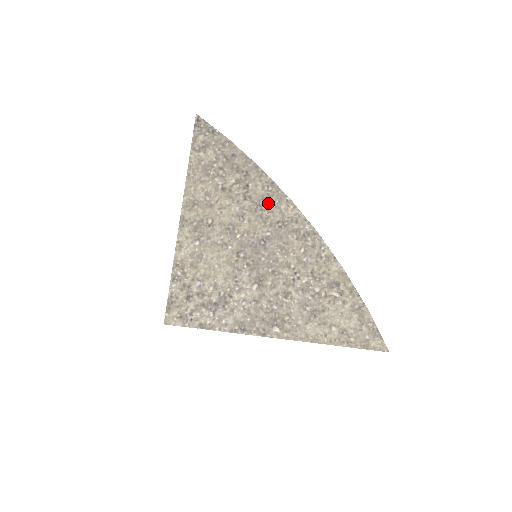
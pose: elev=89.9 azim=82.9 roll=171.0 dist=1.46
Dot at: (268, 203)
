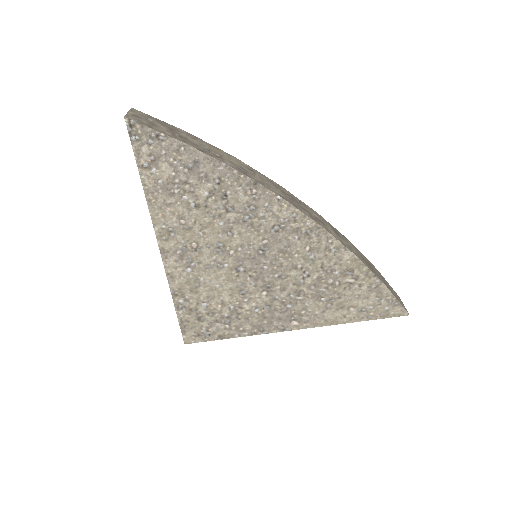
Dot at: (256, 209)
